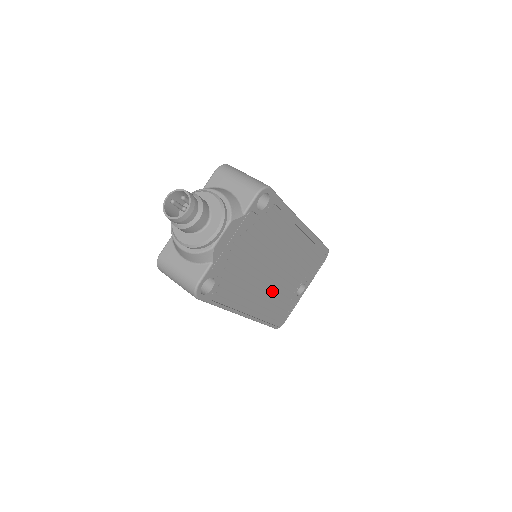
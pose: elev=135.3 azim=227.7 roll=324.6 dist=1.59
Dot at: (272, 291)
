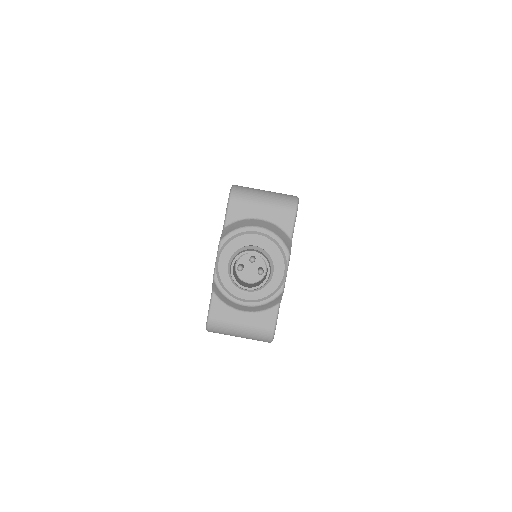
Dot at: occluded
